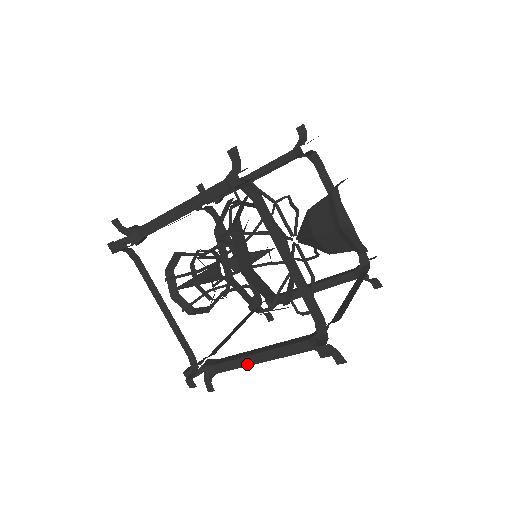
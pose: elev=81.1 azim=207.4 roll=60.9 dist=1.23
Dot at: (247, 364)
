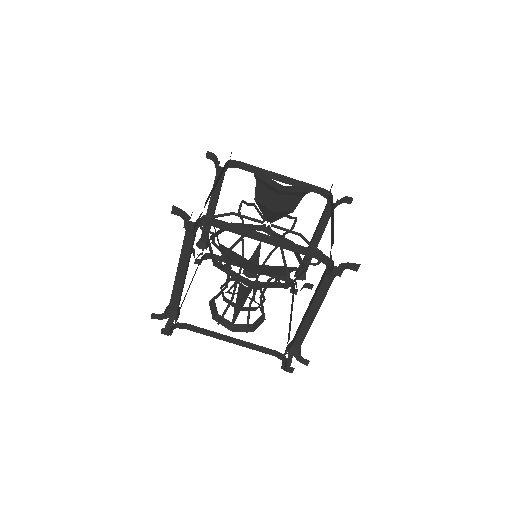
Dot at: (309, 325)
